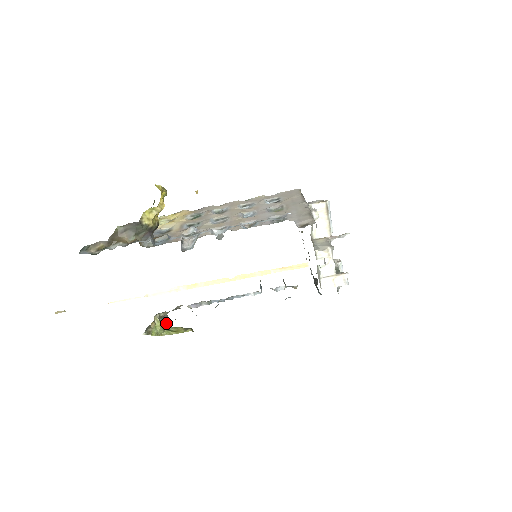
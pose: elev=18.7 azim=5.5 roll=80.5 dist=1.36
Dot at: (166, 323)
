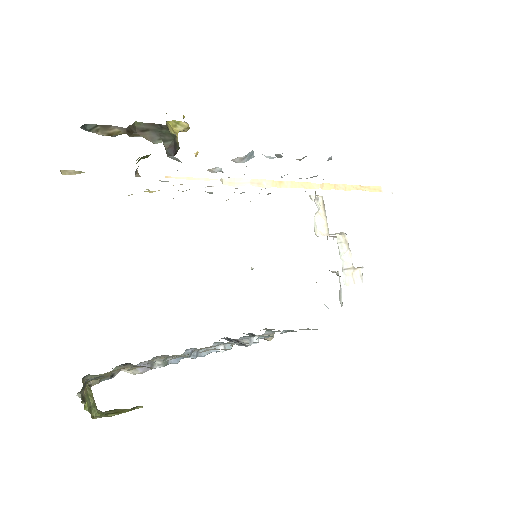
Dot at: occluded
